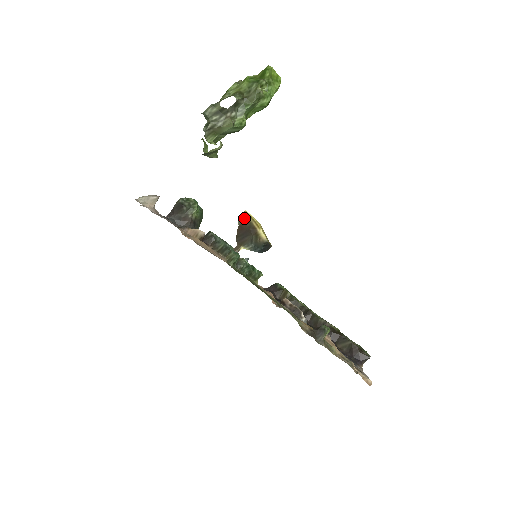
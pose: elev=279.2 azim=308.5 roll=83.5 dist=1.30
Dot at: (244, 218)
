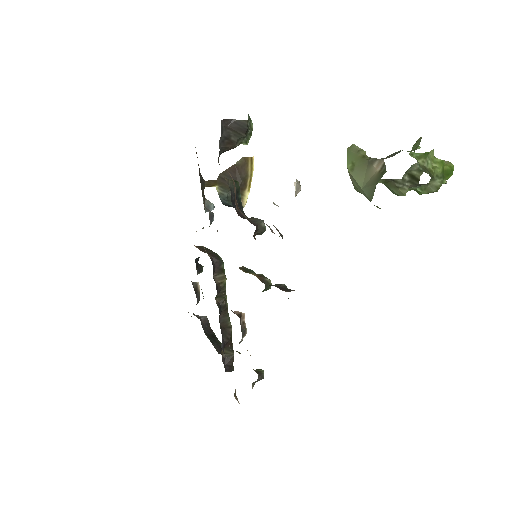
Dot at: (246, 164)
